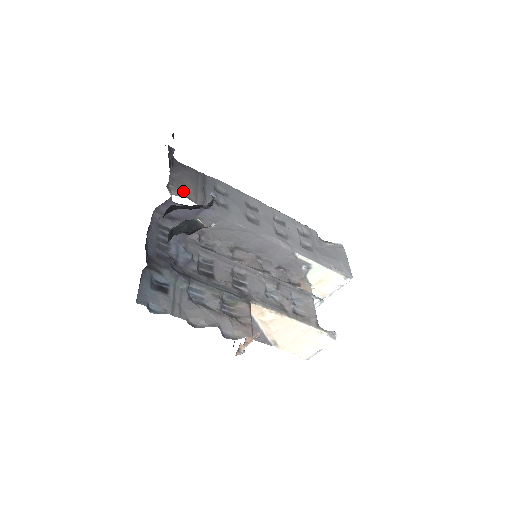
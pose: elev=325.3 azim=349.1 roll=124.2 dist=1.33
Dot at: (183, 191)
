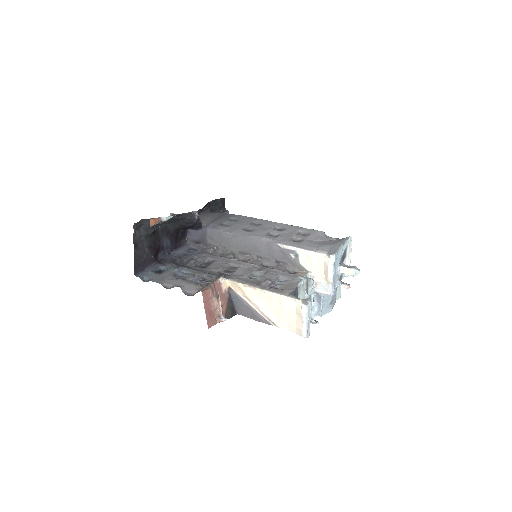
Dot at: occluded
